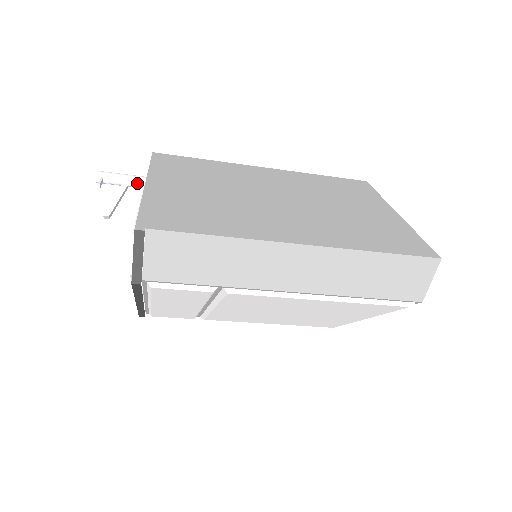
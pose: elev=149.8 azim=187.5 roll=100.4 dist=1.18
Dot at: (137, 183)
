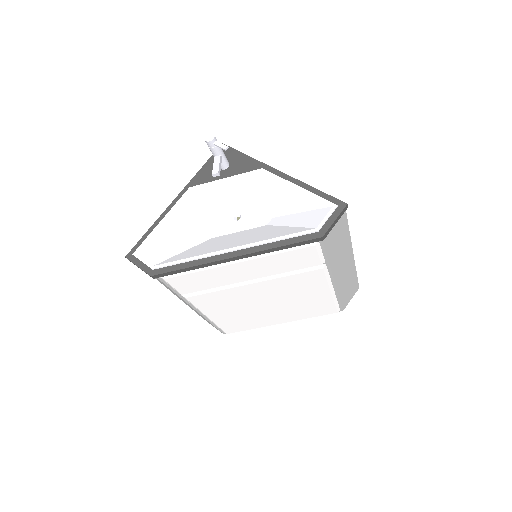
Dot at: (225, 161)
